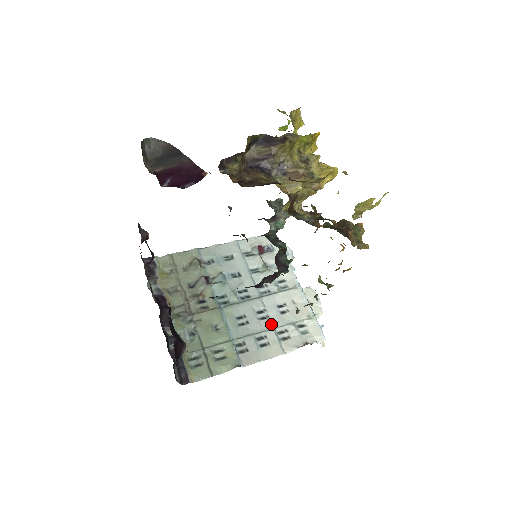
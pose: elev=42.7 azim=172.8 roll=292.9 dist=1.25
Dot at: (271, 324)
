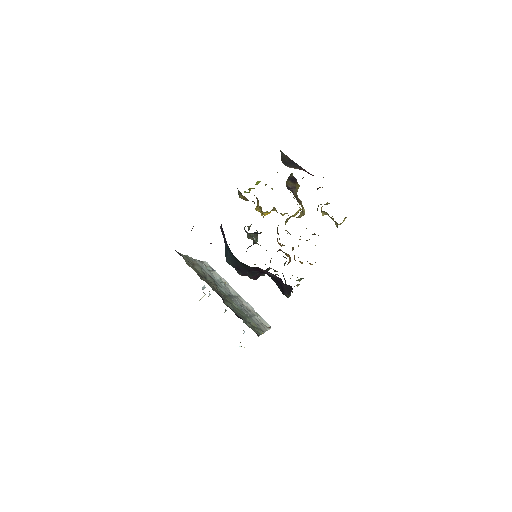
Dot at: (250, 313)
